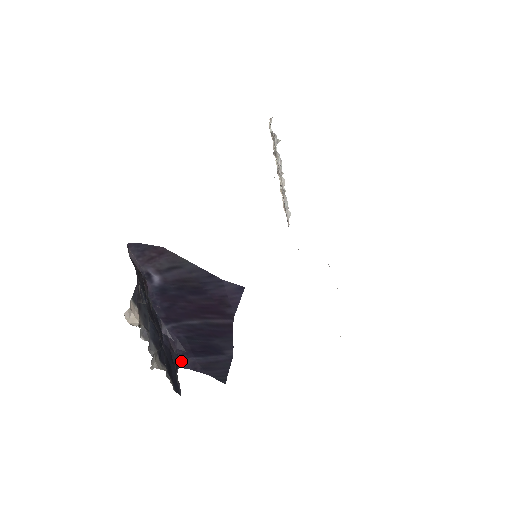
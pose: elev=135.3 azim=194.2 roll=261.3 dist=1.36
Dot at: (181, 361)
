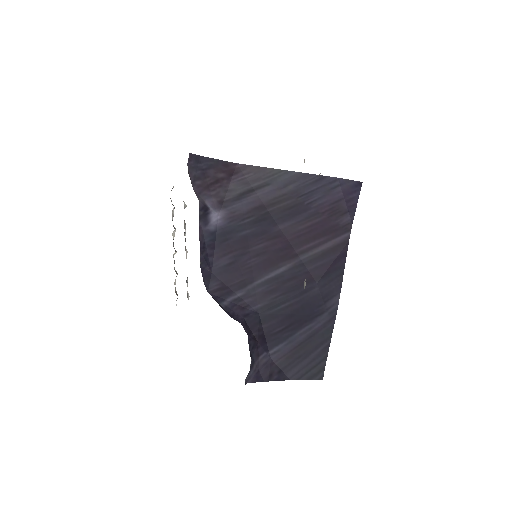
Dot at: (250, 364)
